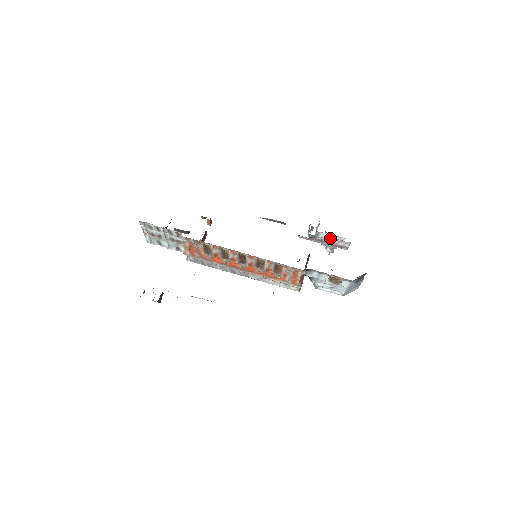
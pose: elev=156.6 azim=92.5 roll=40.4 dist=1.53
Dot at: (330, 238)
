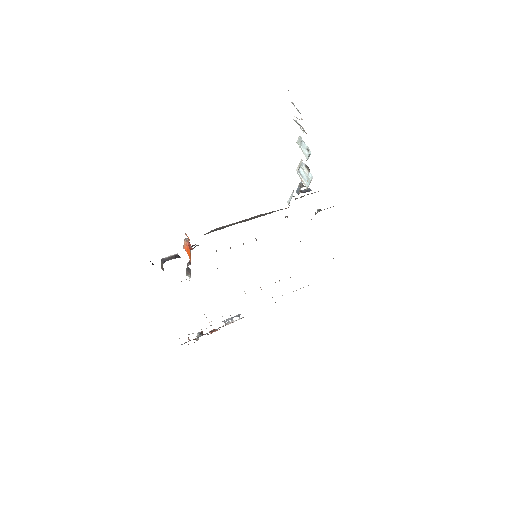
Dot at: occluded
